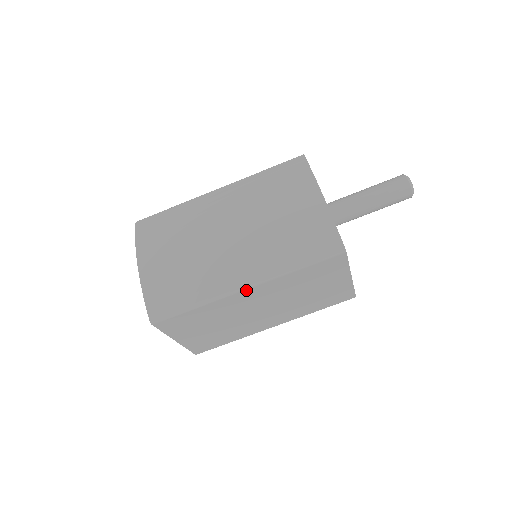
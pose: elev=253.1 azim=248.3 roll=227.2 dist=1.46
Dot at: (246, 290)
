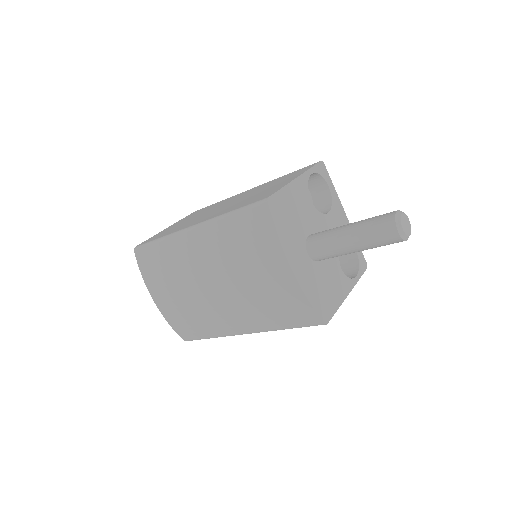
Dot at: occluded
